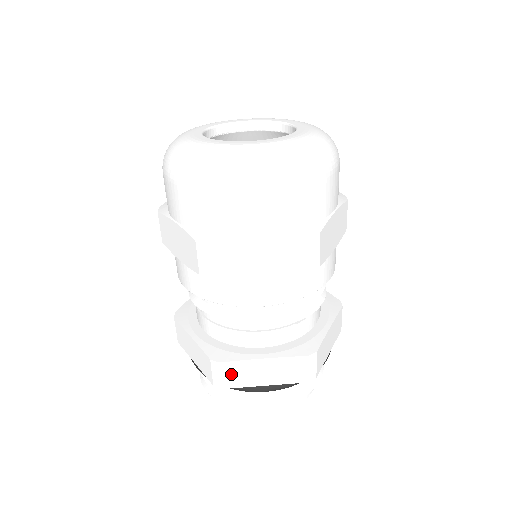
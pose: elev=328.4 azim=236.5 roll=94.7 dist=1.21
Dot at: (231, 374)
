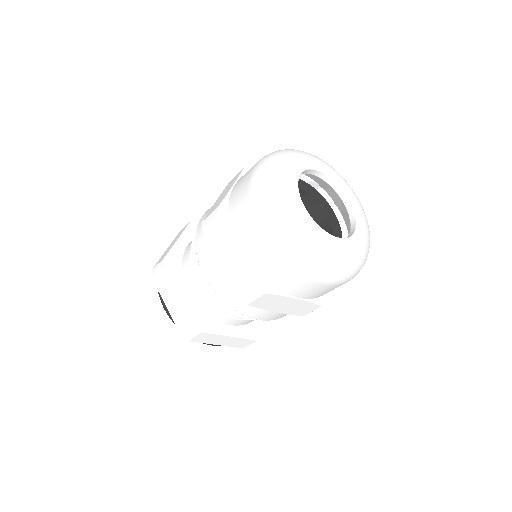
Dot at: (202, 337)
